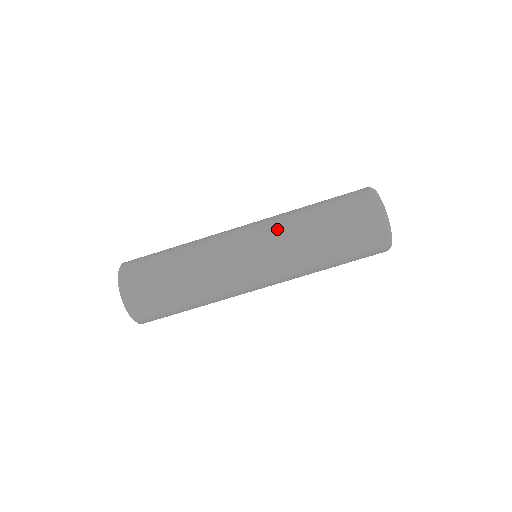
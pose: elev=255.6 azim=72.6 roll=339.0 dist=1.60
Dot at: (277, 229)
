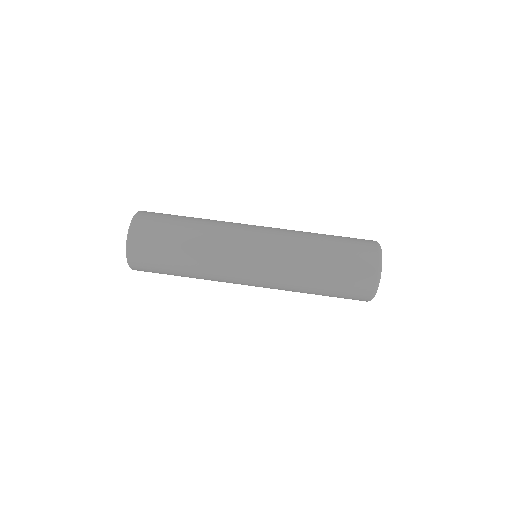
Dot at: occluded
